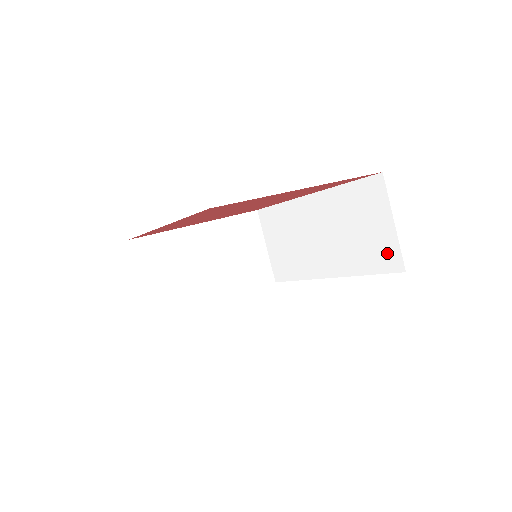
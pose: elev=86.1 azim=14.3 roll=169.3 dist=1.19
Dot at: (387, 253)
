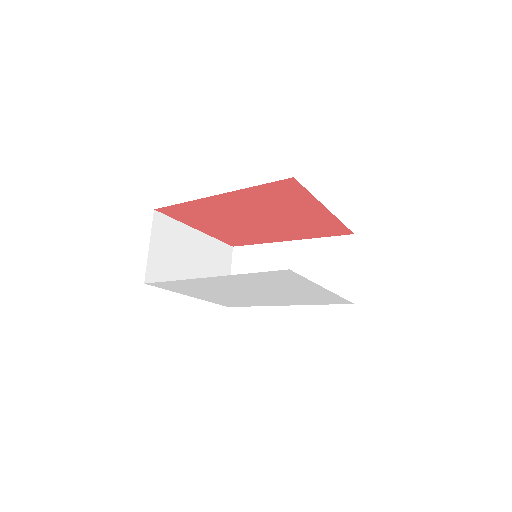
Dot at: (343, 289)
